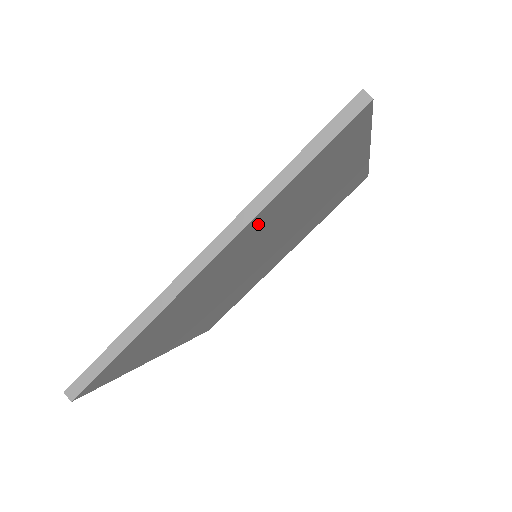
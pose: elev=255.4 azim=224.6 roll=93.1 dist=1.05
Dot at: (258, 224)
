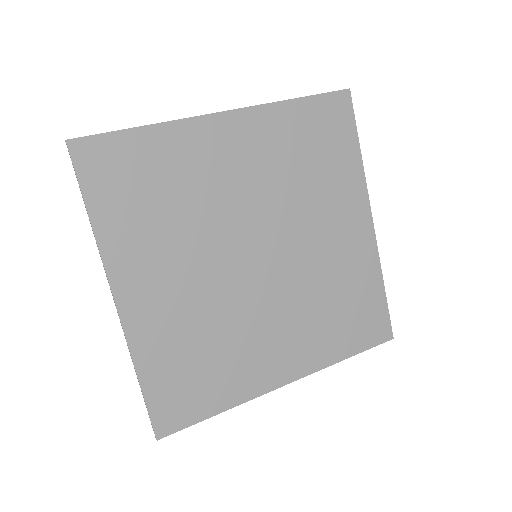
Dot at: (128, 253)
